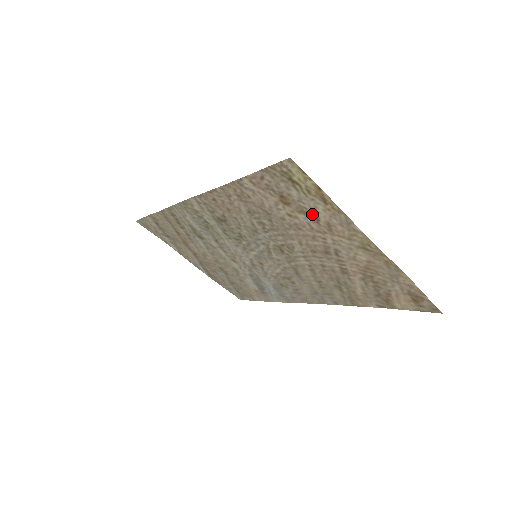
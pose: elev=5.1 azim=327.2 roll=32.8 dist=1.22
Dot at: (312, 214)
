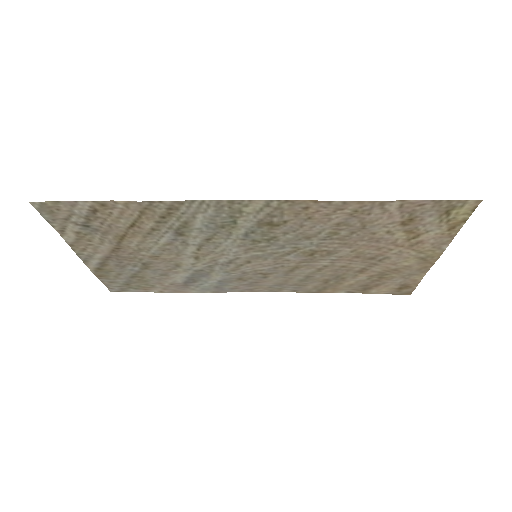
Dot at: (416, 234)
